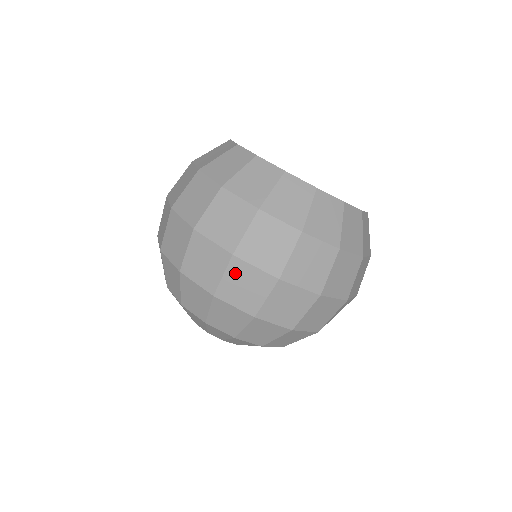
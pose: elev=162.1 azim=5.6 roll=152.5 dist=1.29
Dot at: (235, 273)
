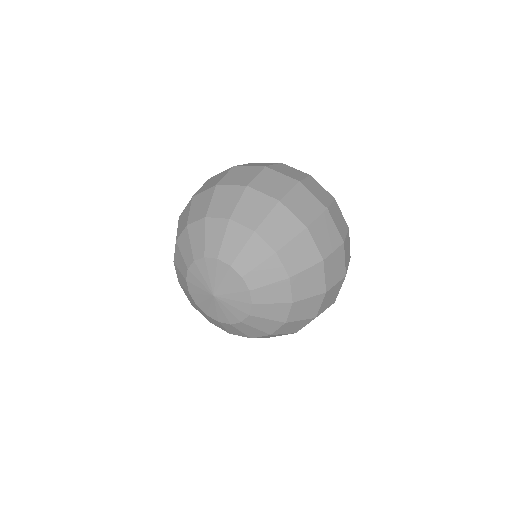
Dot at: (324, 221)
